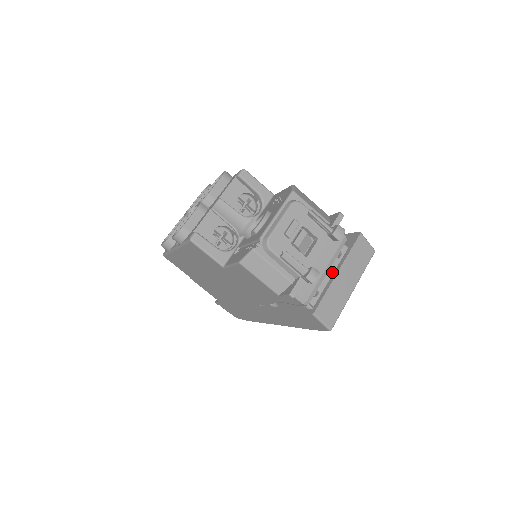
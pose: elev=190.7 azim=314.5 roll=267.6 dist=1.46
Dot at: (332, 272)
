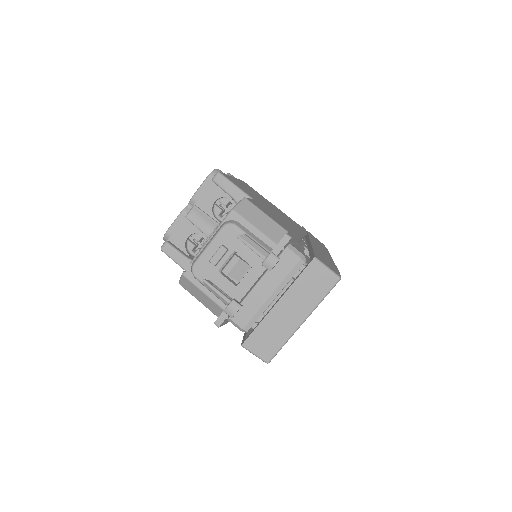
Dot at: occluded
